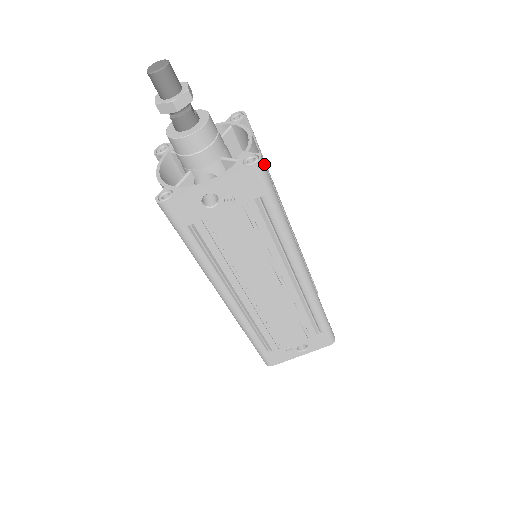
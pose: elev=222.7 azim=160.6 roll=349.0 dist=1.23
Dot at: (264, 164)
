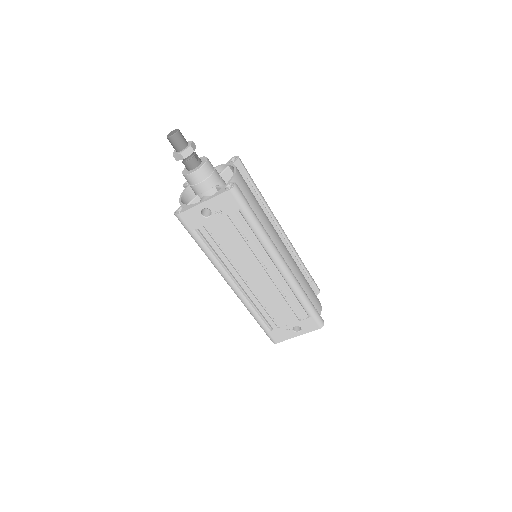
Dot at: (238, 189)
